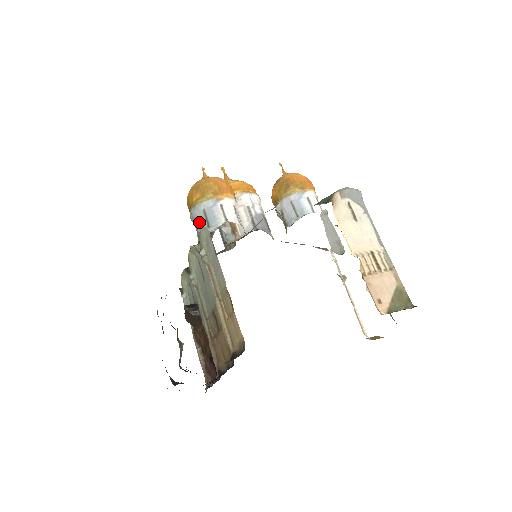
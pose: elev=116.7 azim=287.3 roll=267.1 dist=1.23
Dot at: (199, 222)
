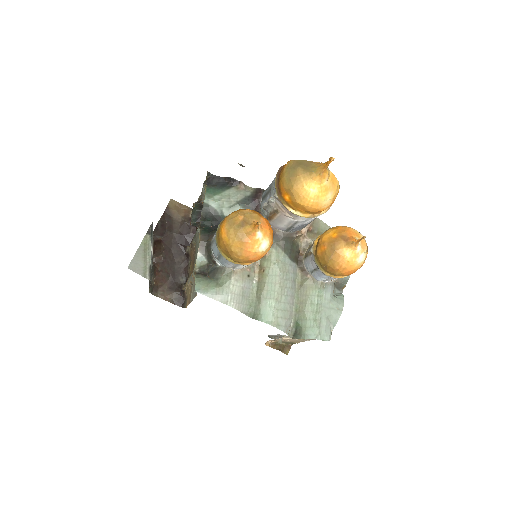
Dot at: (215, 248)
